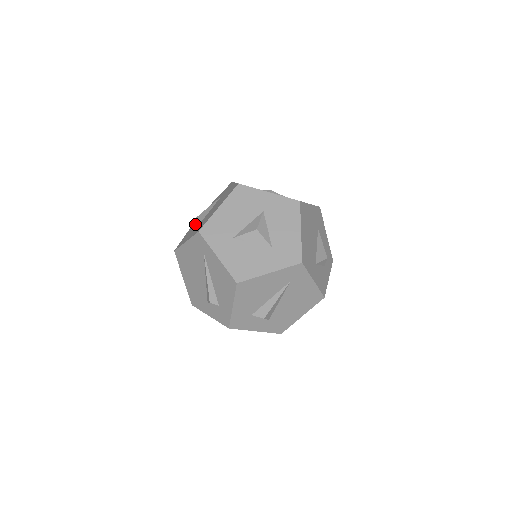
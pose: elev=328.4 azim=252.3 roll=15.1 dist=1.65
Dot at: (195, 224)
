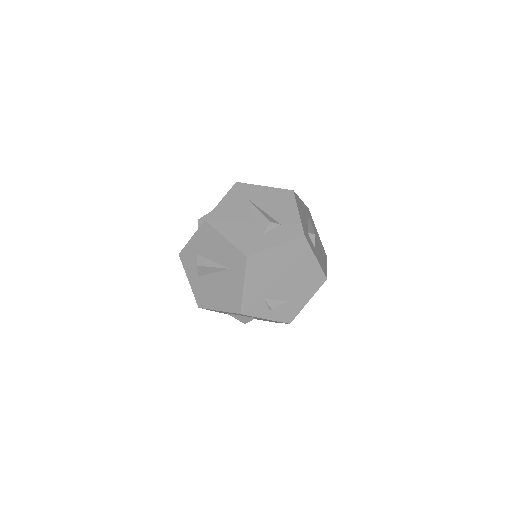
Dot at: (199, 272)
